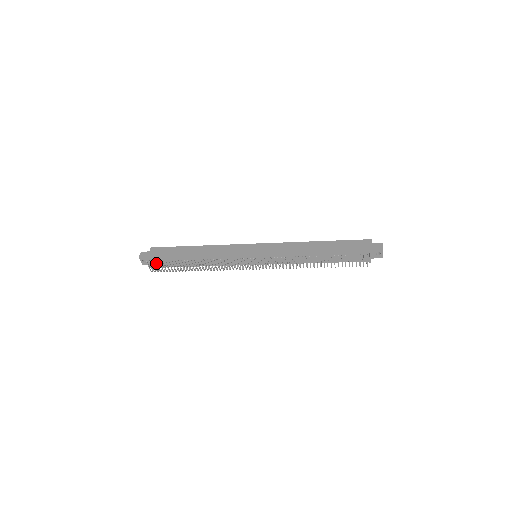
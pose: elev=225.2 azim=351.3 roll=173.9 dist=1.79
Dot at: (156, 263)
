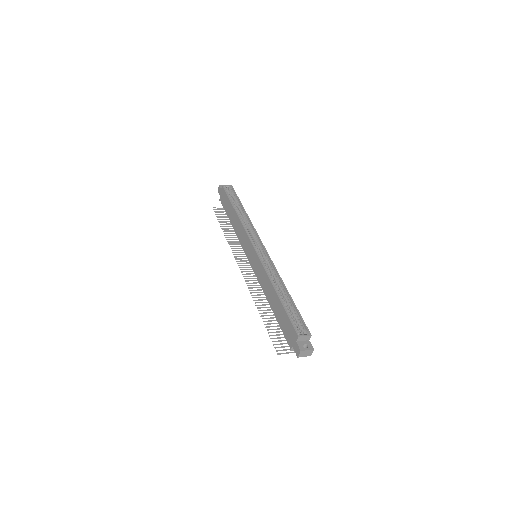
Dot at: occluded
